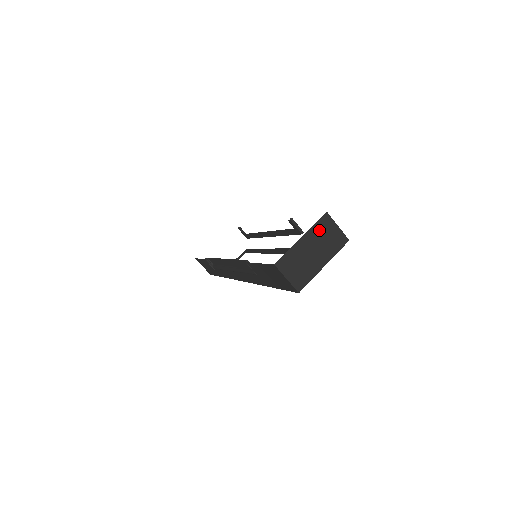
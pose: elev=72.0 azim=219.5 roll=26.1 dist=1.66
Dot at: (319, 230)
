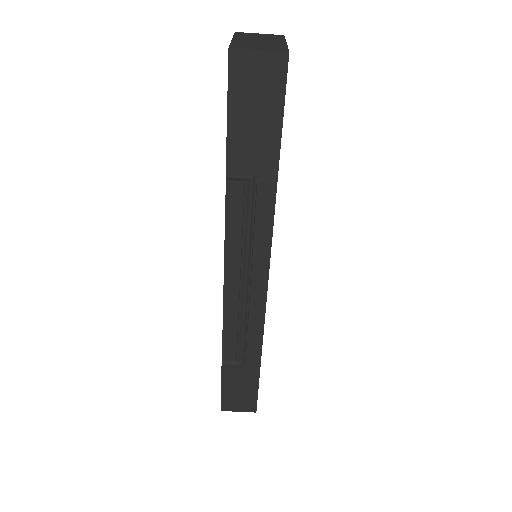
Dot at: (244, 36)
